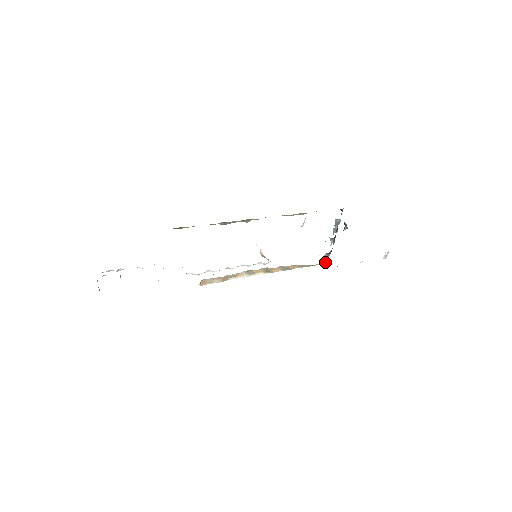
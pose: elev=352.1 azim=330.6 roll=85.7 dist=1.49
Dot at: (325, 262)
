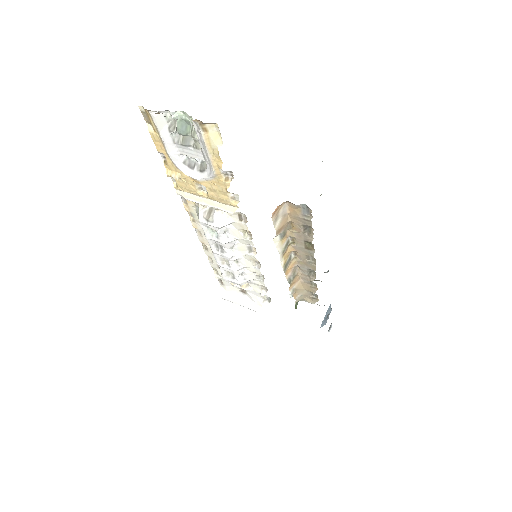
Dot at: (295, 306)
